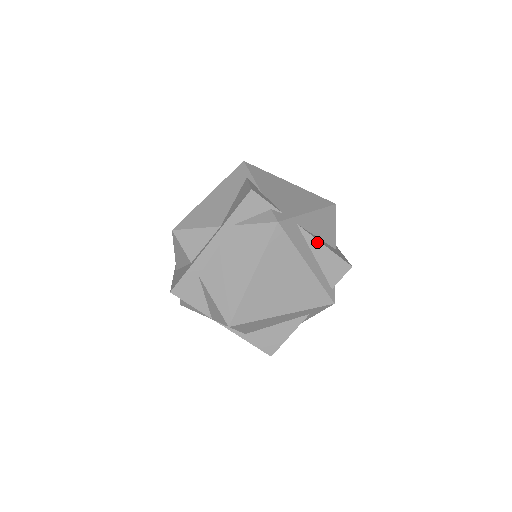
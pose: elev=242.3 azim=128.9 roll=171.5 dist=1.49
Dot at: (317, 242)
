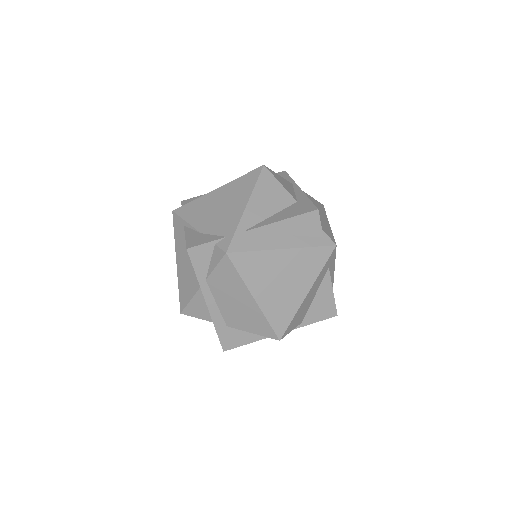
Dot at: (272, 225)
